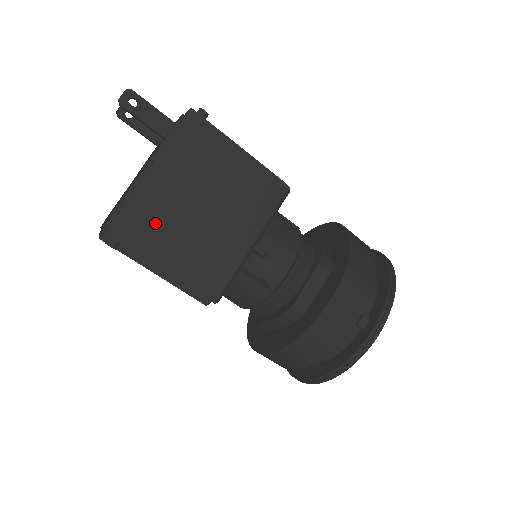
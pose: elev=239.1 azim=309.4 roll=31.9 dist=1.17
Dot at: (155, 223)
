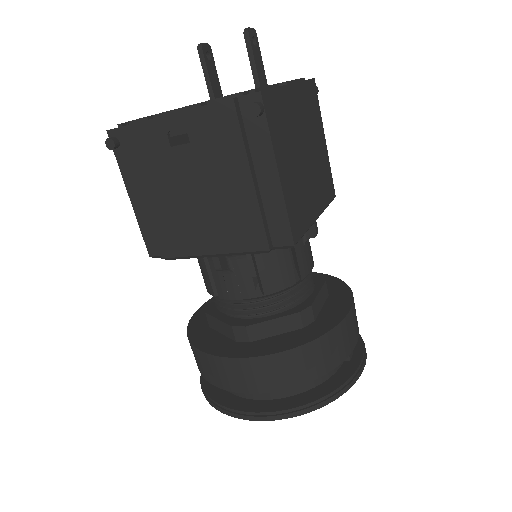
Dot at: (285, 128)
